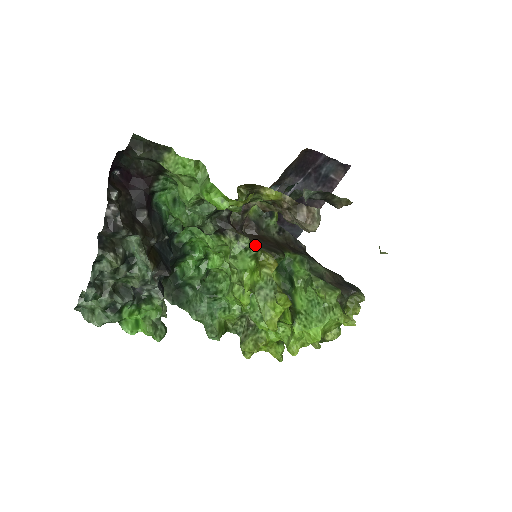
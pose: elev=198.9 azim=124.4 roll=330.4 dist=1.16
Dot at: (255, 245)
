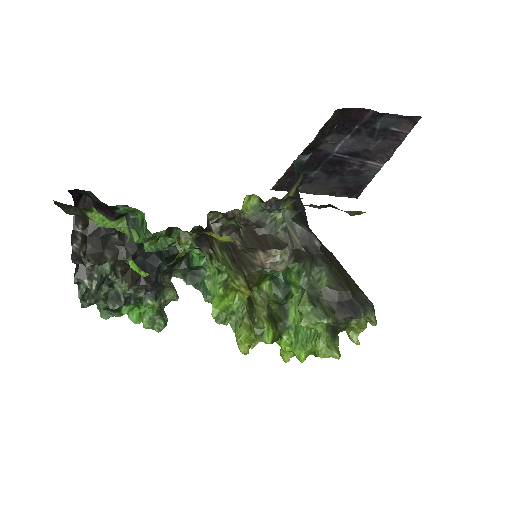
Dot at: occluded
